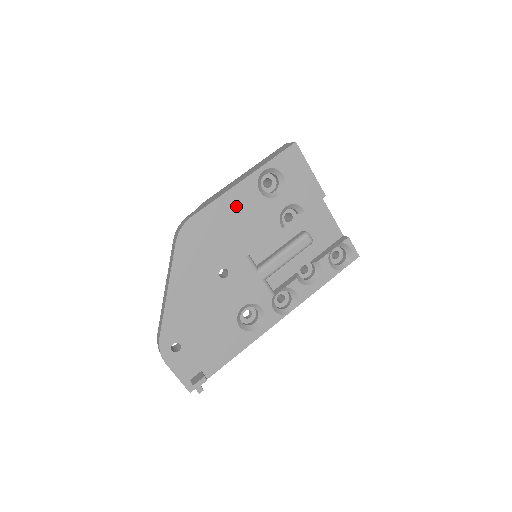
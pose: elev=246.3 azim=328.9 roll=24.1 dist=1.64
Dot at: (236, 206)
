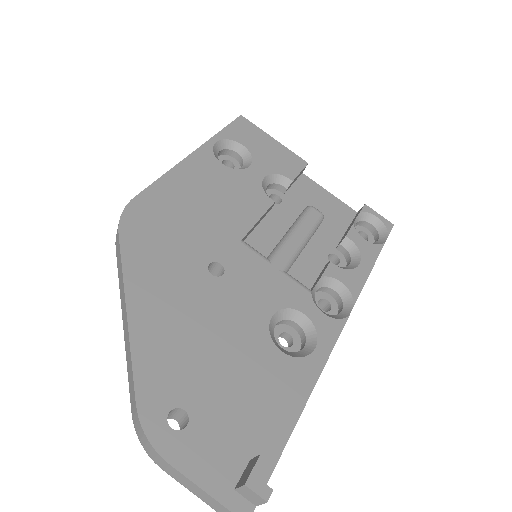
Dot at: (196, 181)
